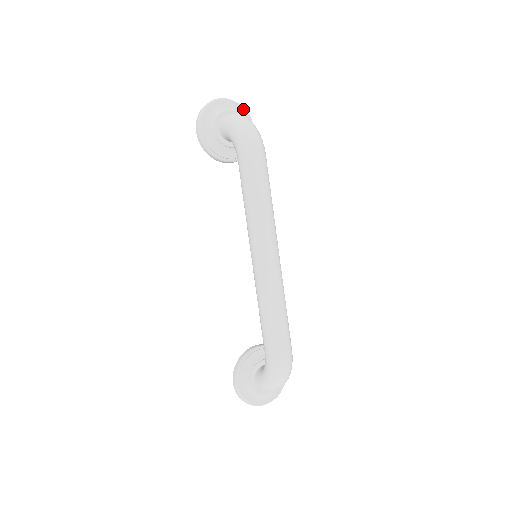
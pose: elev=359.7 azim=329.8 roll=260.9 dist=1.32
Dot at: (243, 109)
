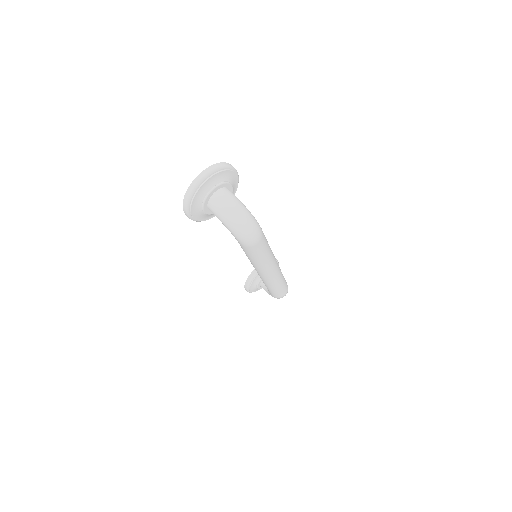
Dot at: (225, 171)
